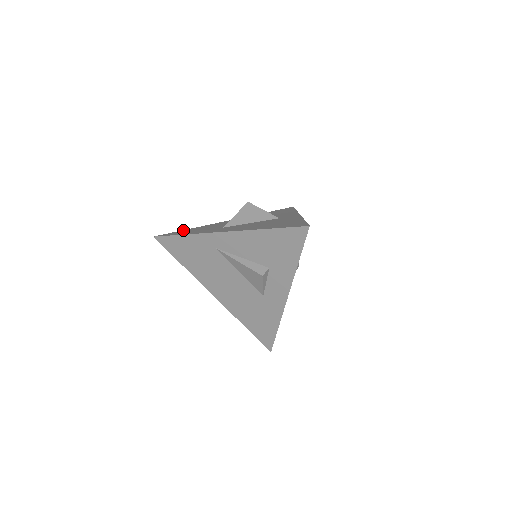
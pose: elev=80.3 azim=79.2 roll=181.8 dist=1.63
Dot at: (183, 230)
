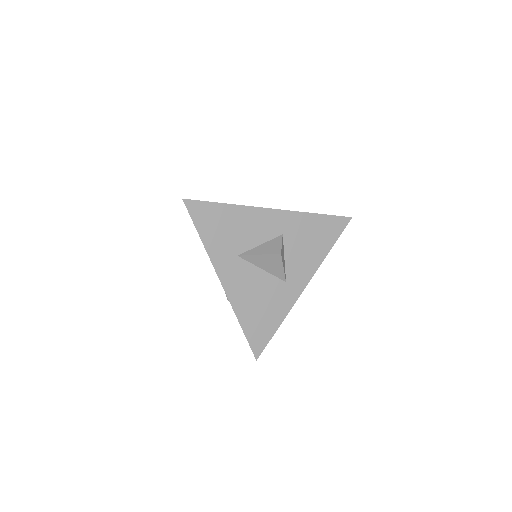
Dot at: (216, 205)
